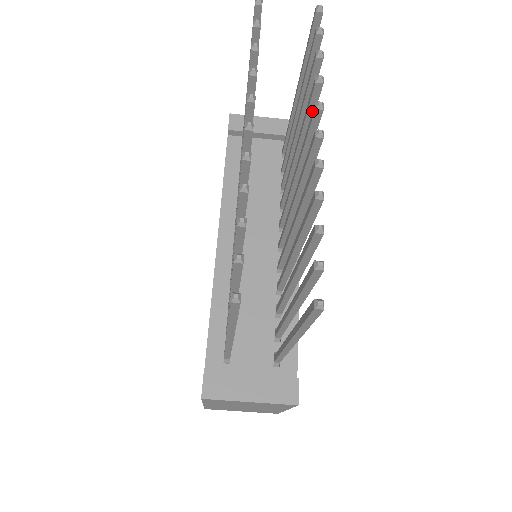
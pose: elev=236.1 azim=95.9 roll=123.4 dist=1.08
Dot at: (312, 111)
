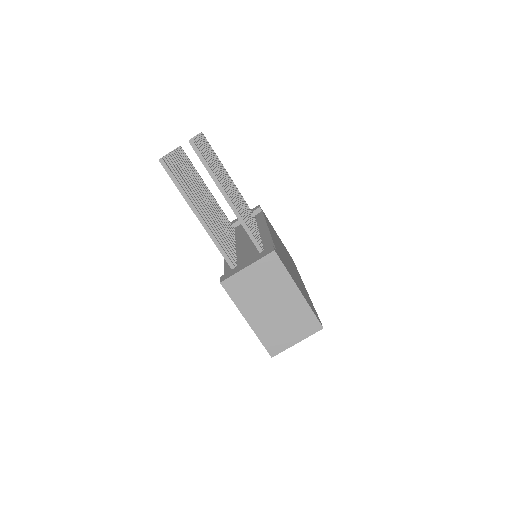
Dot at: occluded
